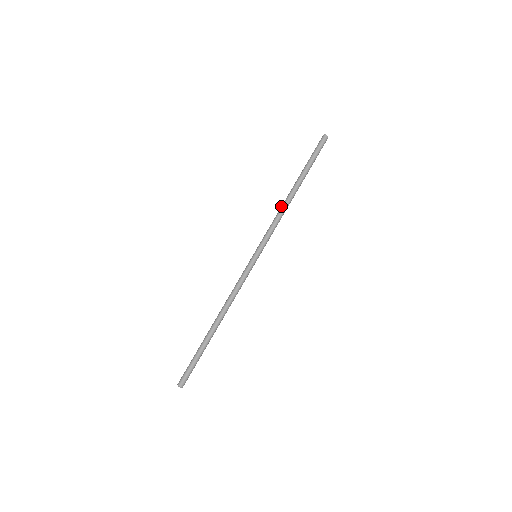
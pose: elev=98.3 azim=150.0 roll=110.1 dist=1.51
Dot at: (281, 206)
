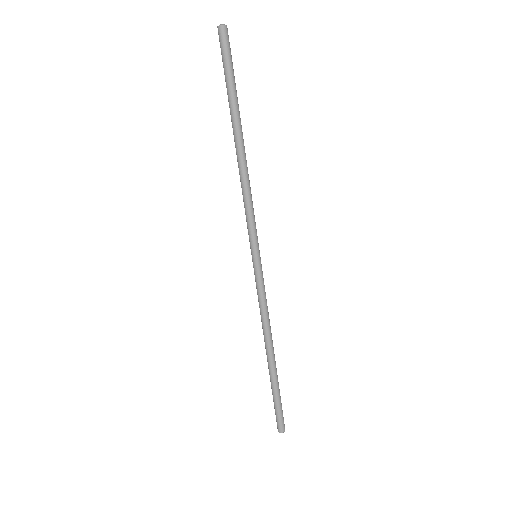
Dot at: occluded
